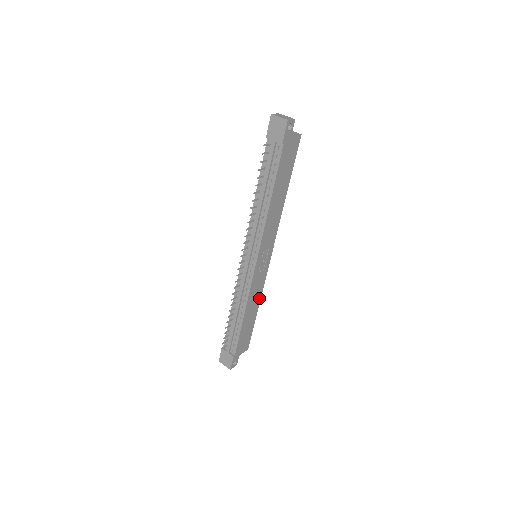
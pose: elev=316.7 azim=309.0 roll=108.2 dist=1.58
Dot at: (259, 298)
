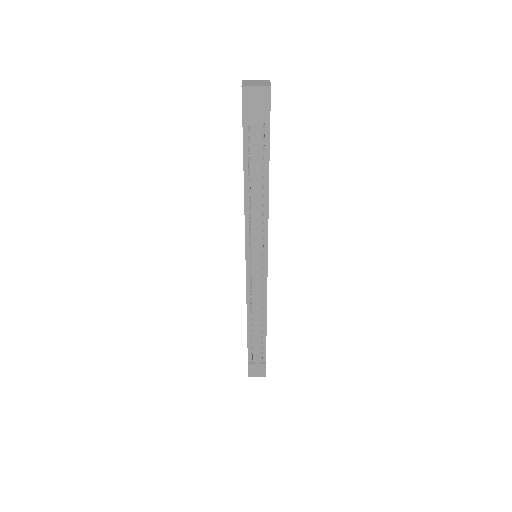
Dot at: occluded
